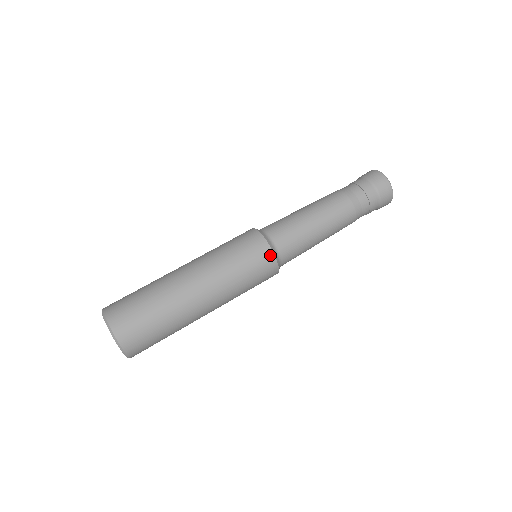
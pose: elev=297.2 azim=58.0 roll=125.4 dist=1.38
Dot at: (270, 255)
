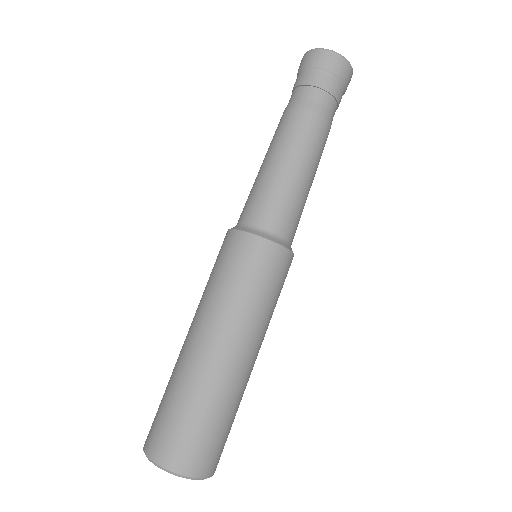
Dot at: (259, 242)
